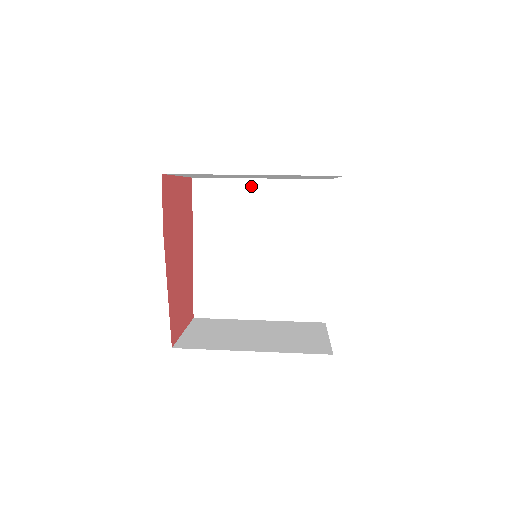
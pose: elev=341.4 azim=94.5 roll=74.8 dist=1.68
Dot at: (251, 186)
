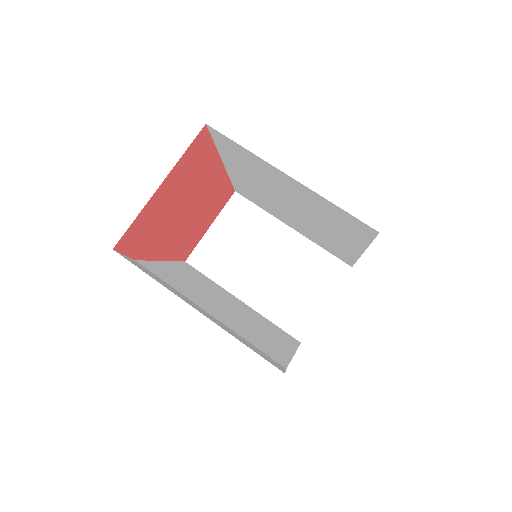
Dot at: (278, 172)
